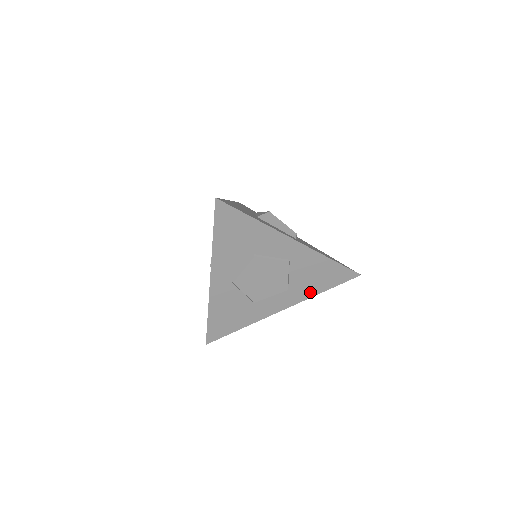
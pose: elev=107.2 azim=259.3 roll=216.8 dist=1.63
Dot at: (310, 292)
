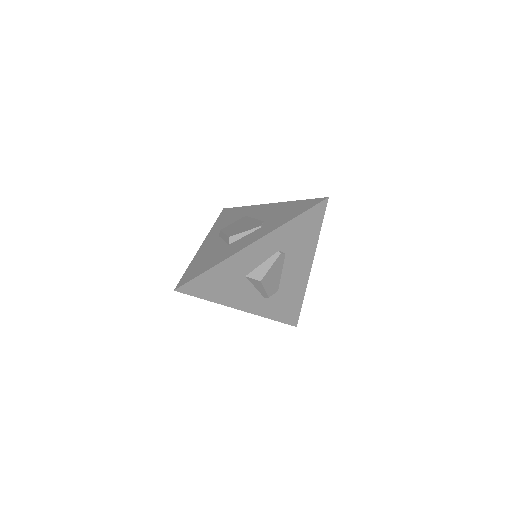
Dot at: occluded
